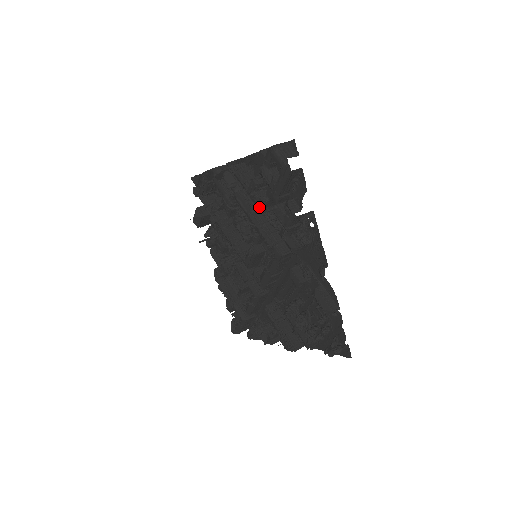
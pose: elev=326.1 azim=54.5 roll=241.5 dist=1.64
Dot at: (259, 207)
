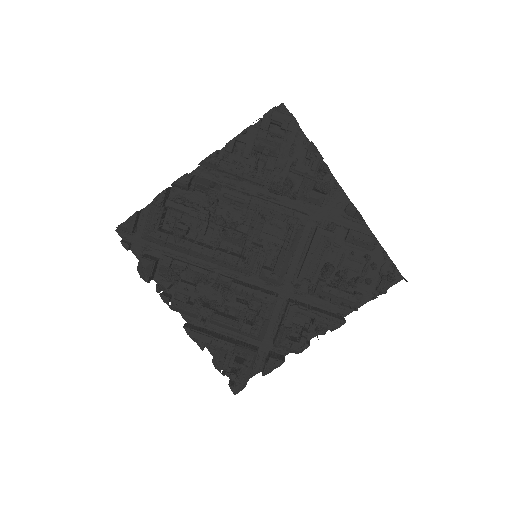
Dot at: (265, 181)
